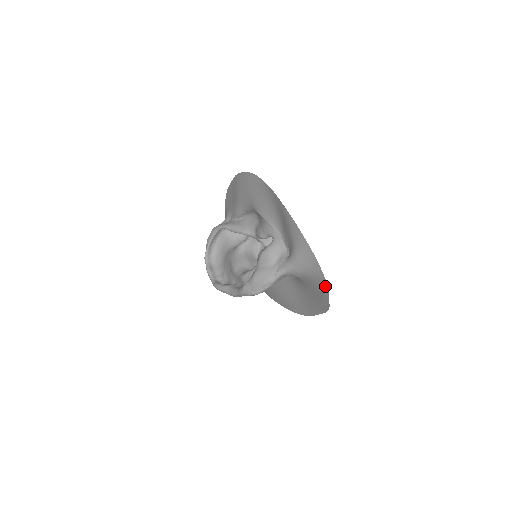
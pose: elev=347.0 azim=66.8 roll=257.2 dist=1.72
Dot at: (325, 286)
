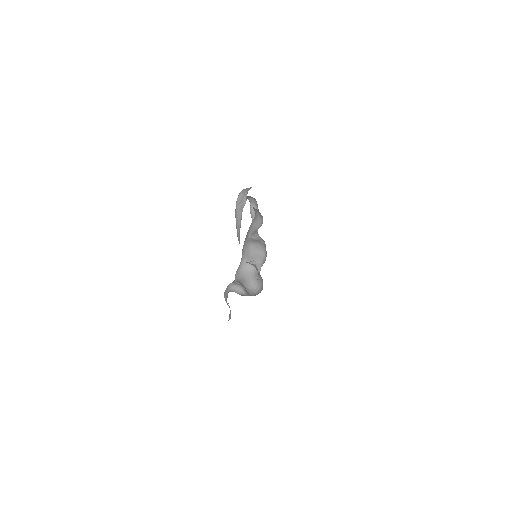
Dot at: occluded
